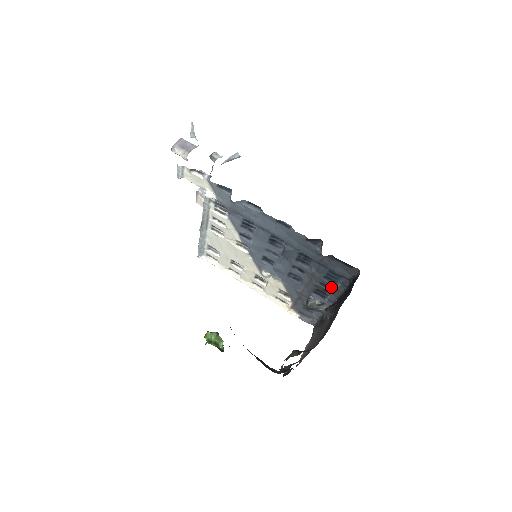
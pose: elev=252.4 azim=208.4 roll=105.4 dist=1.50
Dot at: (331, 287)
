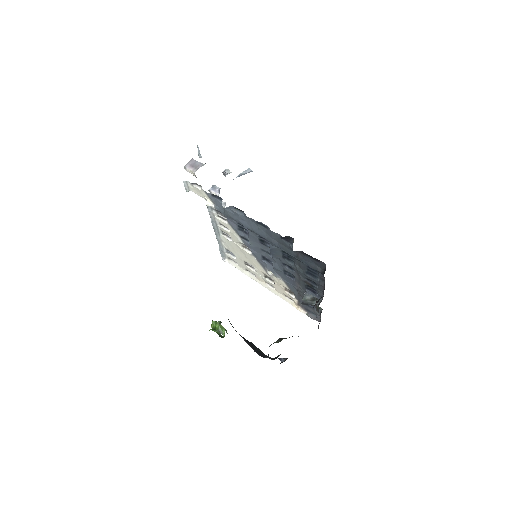
Dot at: (315, 282)
